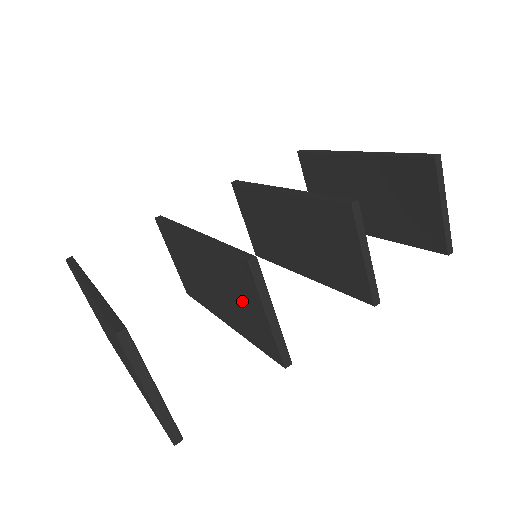
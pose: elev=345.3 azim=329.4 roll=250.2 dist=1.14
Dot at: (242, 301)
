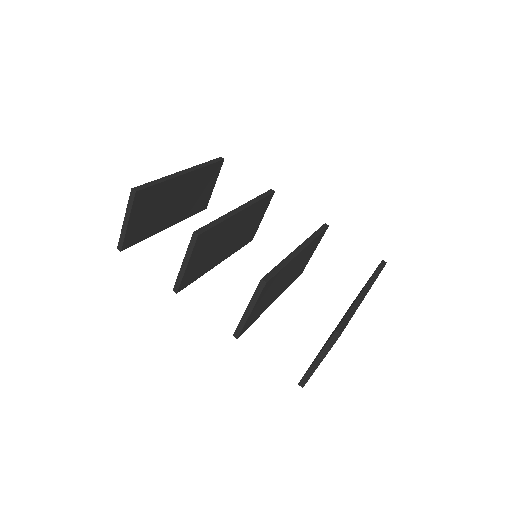
Dot at: occluded
